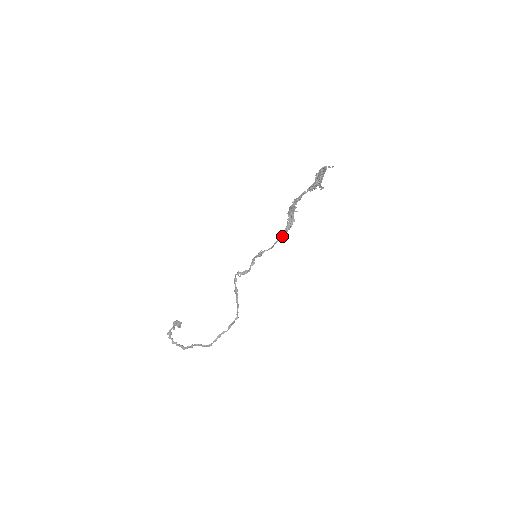
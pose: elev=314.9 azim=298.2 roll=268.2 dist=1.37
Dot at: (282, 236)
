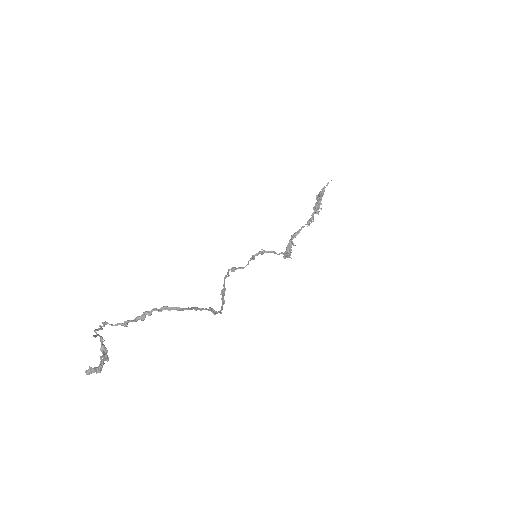
Dot at: (282, 252)
